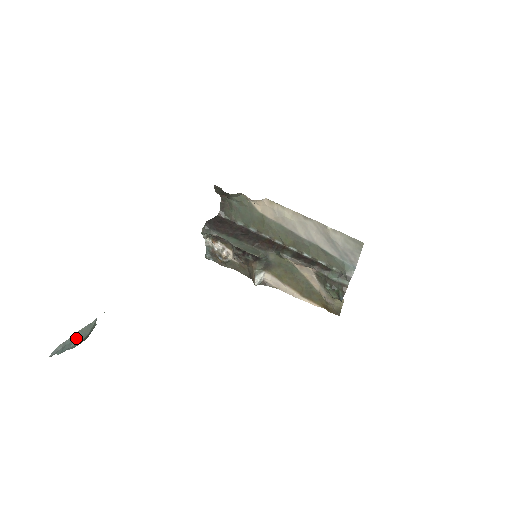
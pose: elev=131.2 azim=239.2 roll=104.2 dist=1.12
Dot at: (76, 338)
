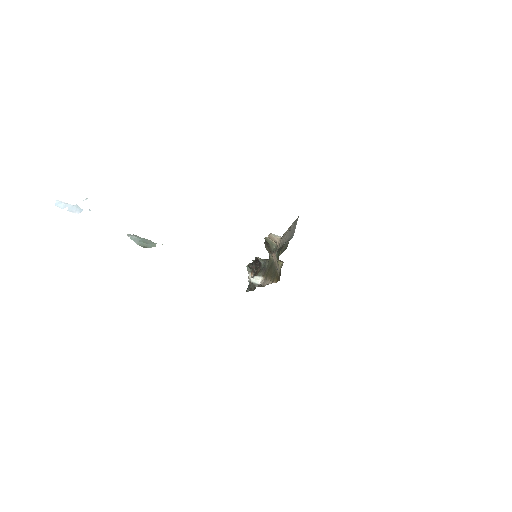
Dot at: (142, 240)
